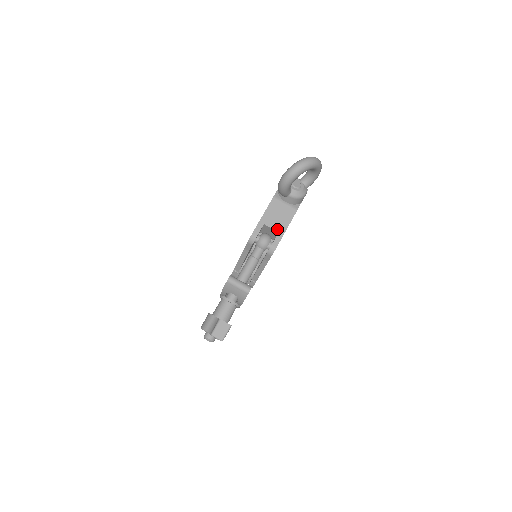
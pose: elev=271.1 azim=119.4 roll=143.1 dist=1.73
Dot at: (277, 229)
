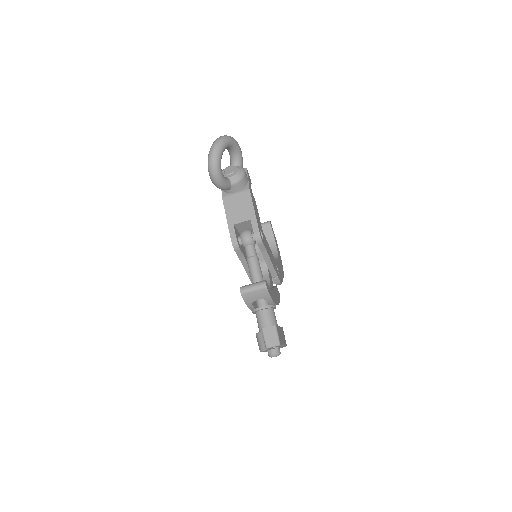
Dot at: (247, 218)
